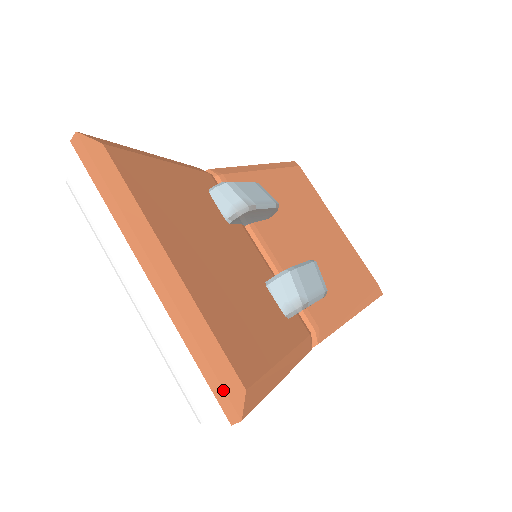
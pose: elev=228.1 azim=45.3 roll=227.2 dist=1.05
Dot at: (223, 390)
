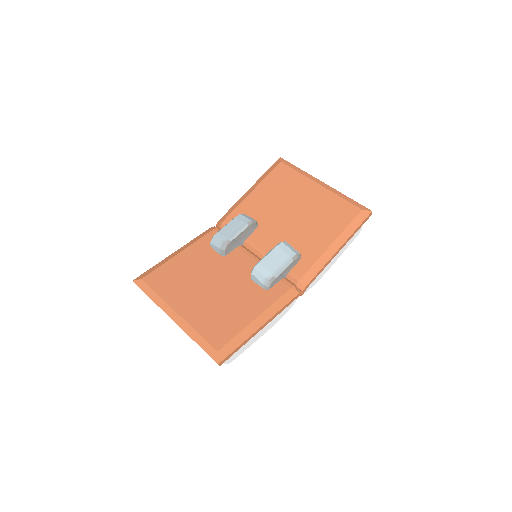
Dot at: (209, 355)
